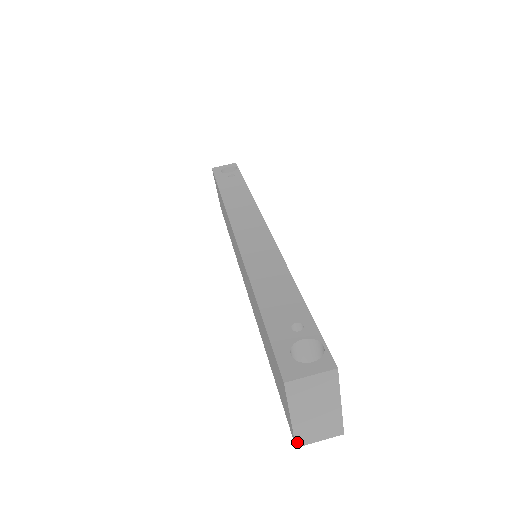
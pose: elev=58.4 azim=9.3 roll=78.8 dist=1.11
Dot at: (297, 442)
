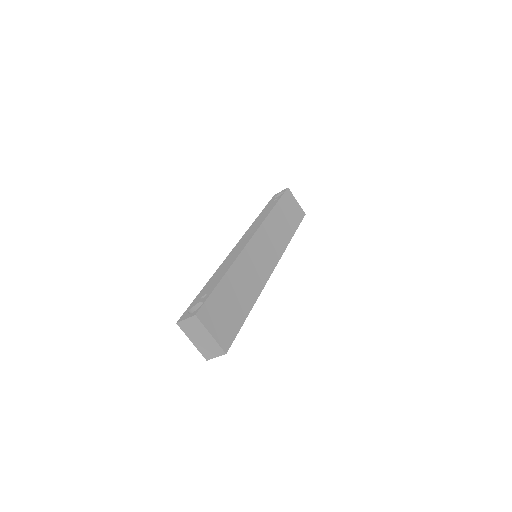
Dot at: (205, 357)
